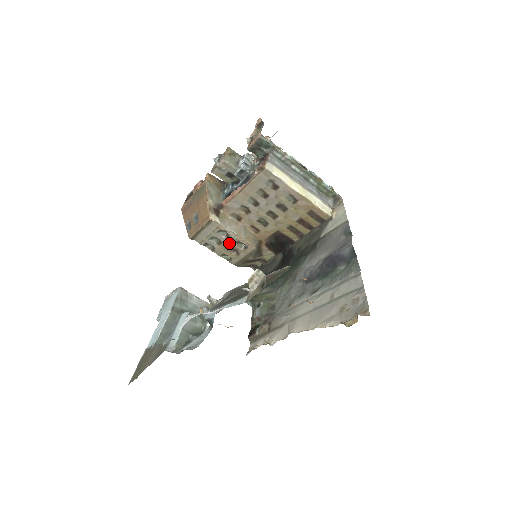
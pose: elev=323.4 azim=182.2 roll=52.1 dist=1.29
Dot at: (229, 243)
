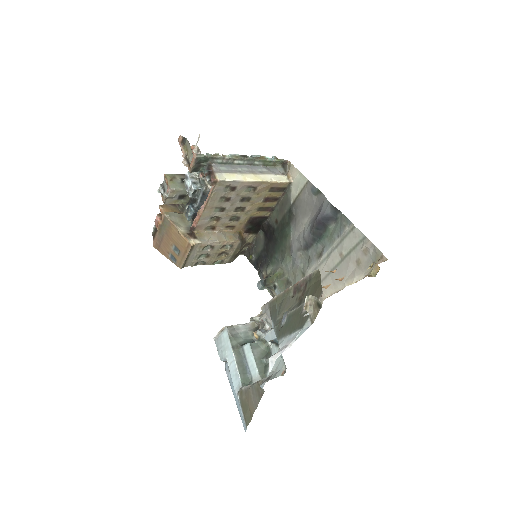
Dot at: (216, 251)
